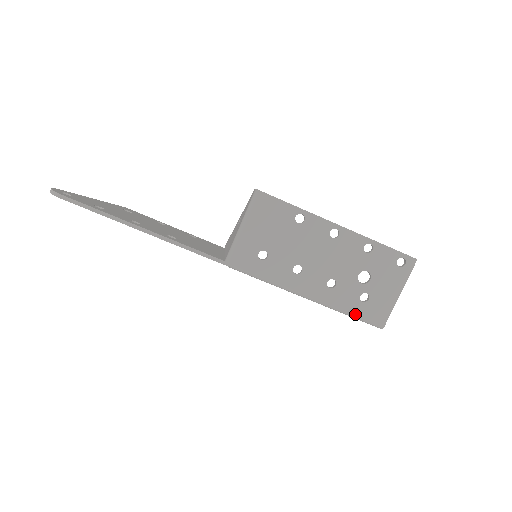
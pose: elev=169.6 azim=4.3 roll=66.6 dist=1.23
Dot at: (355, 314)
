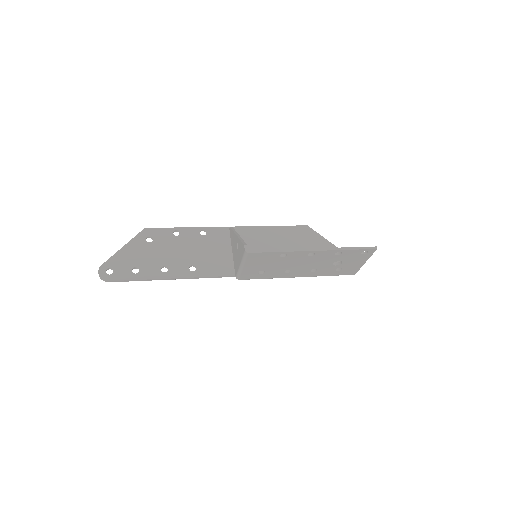
Dot at: (333, 275)
